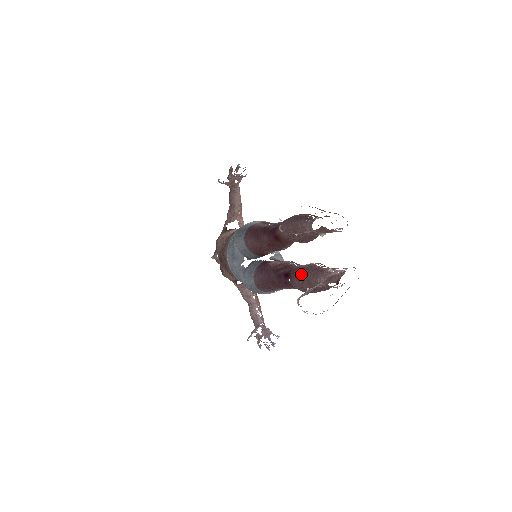
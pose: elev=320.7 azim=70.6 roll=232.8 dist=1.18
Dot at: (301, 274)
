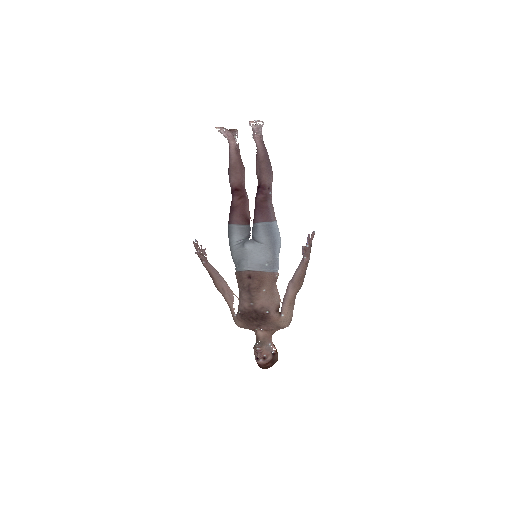
Dot at: (258, 173)
